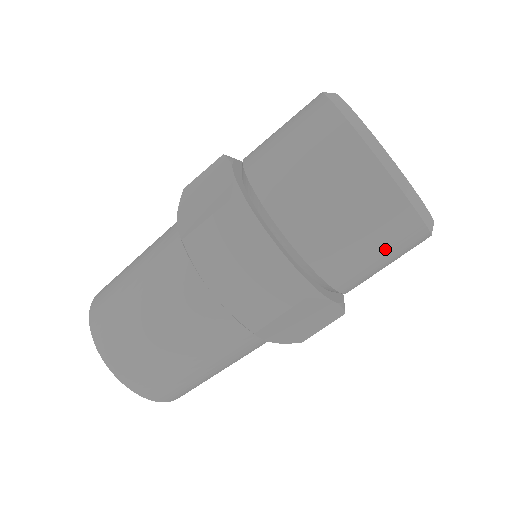
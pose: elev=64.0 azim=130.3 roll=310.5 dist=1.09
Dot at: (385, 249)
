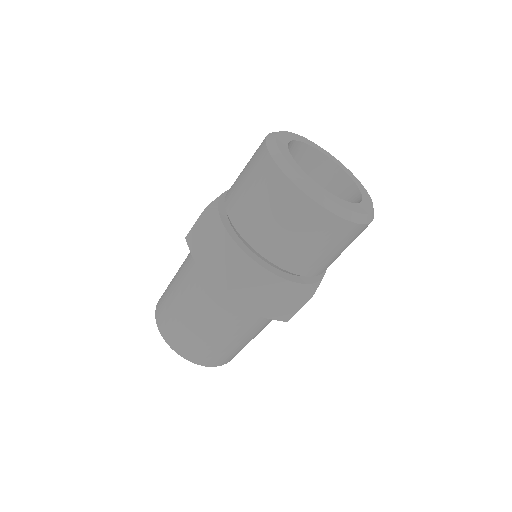
Dot at: (303, 232)
